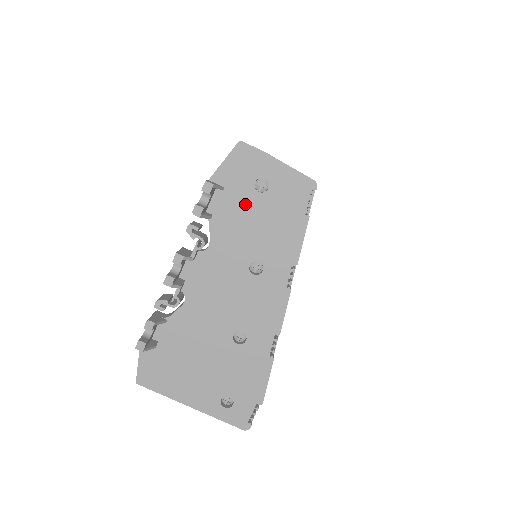
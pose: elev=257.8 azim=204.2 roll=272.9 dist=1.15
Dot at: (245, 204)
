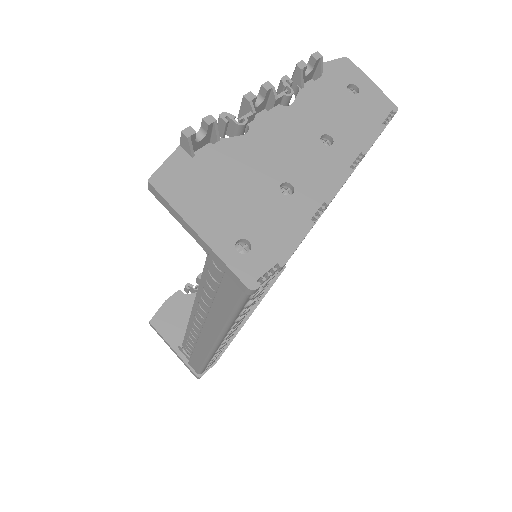
Dot at: (335, 93)
